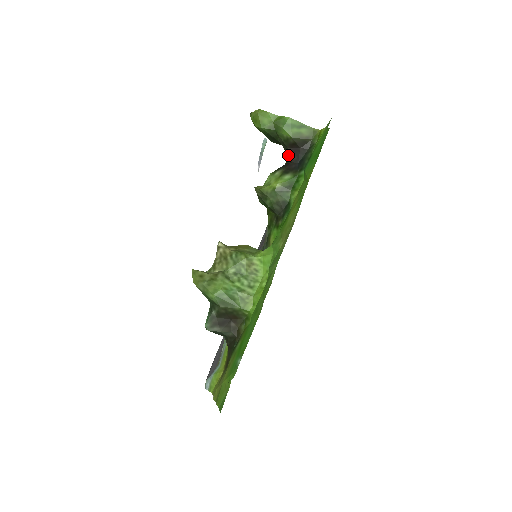
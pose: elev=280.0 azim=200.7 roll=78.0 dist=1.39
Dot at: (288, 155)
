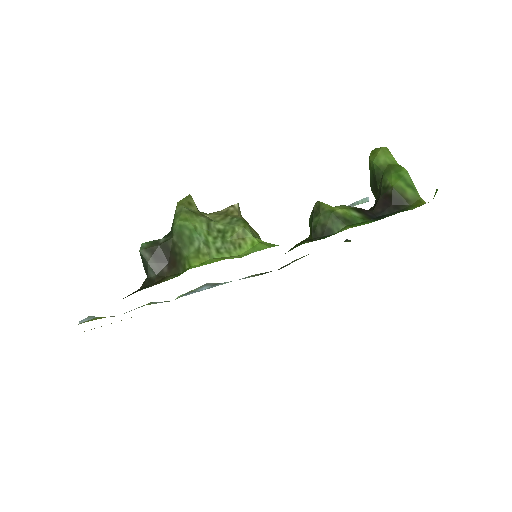
Dot at: (375, 205)
